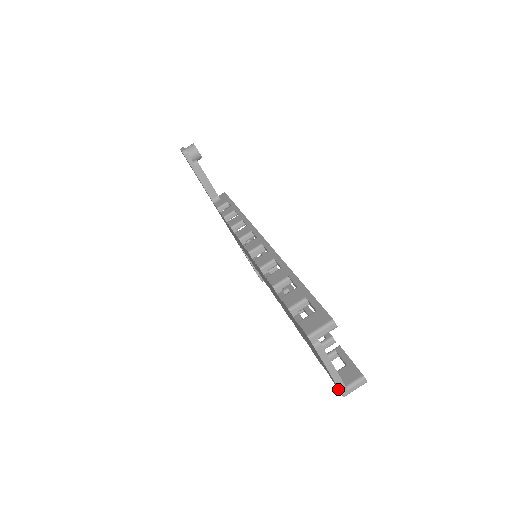
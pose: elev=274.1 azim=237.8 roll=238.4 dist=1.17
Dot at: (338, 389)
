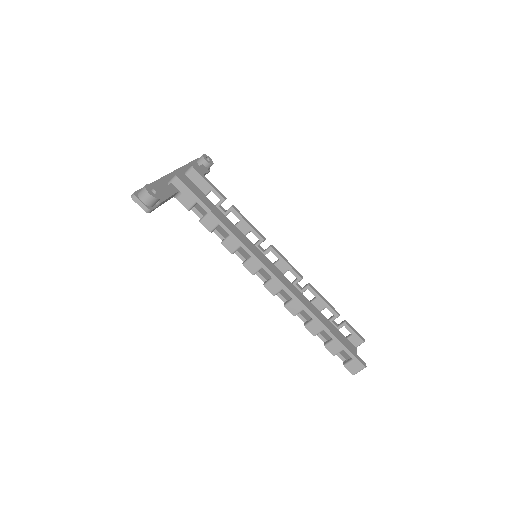
Dot at: occluded
